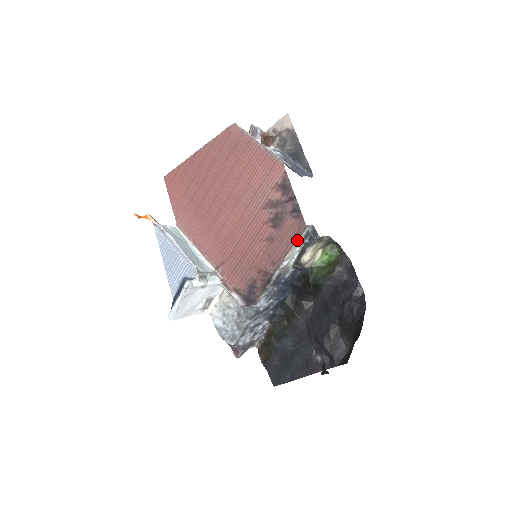
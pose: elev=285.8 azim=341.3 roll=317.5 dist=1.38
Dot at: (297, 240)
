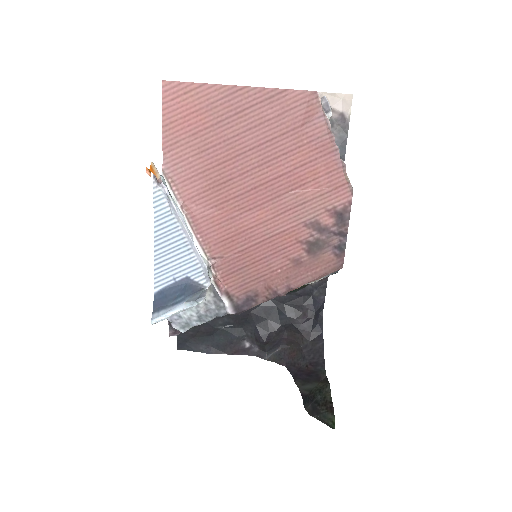
Dot at: occluded
